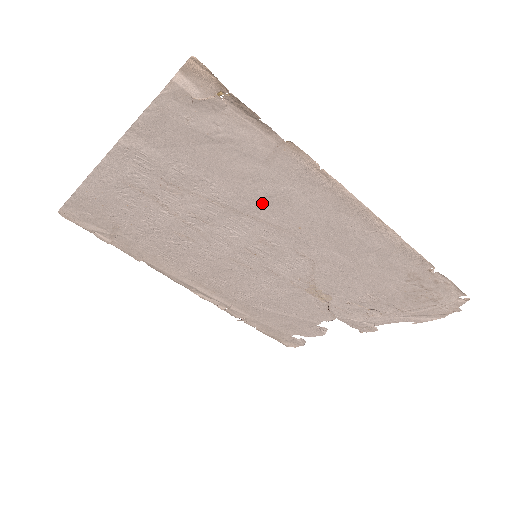
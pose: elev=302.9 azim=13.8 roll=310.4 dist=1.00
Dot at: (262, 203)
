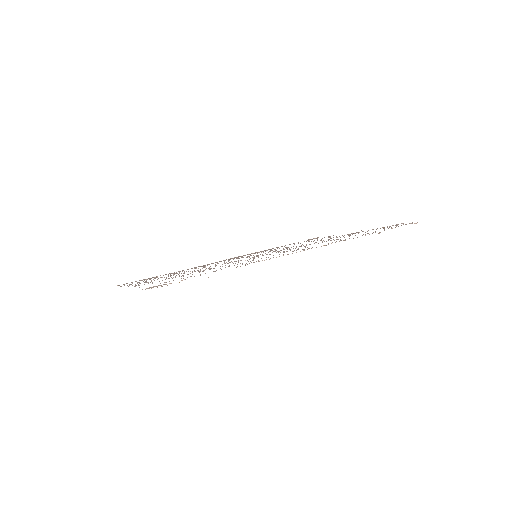
Dot at: occluded
